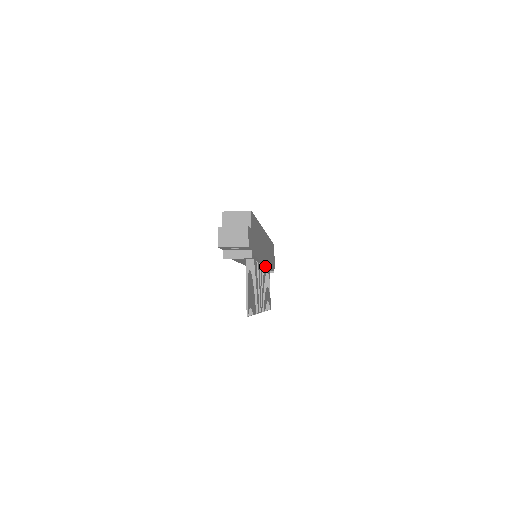
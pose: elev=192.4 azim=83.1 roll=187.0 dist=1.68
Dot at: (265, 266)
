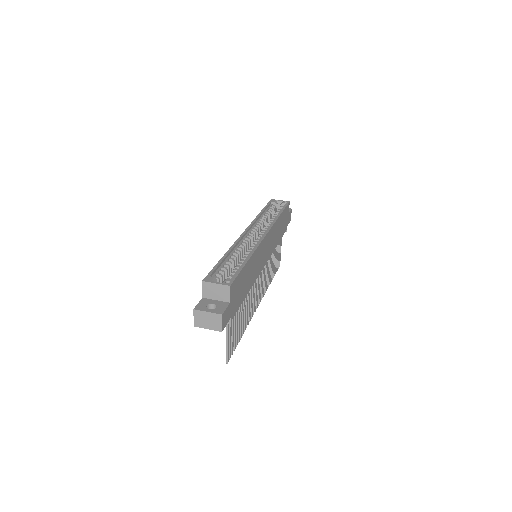
Dot at: occluded
